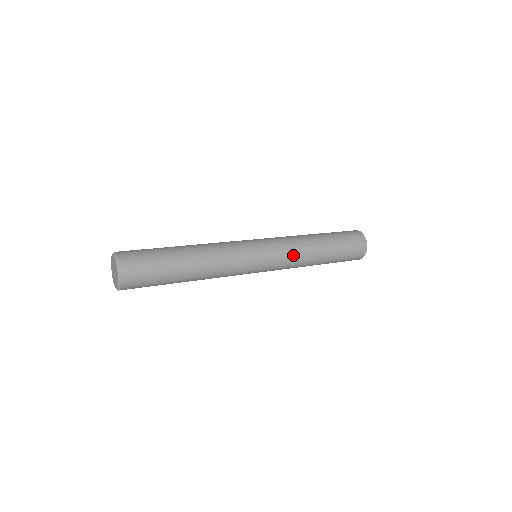
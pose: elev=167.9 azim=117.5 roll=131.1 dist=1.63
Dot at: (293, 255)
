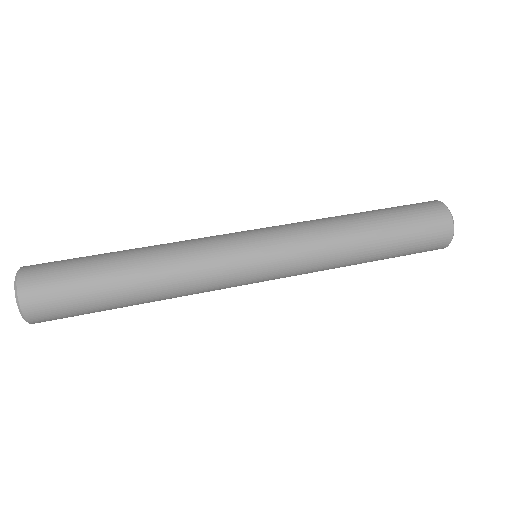
Dot at: (313, 244)
